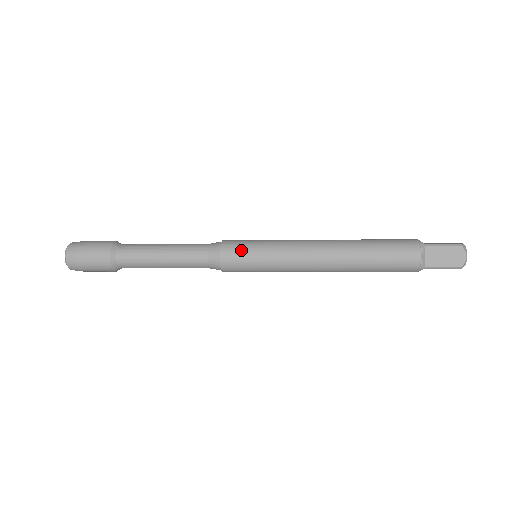
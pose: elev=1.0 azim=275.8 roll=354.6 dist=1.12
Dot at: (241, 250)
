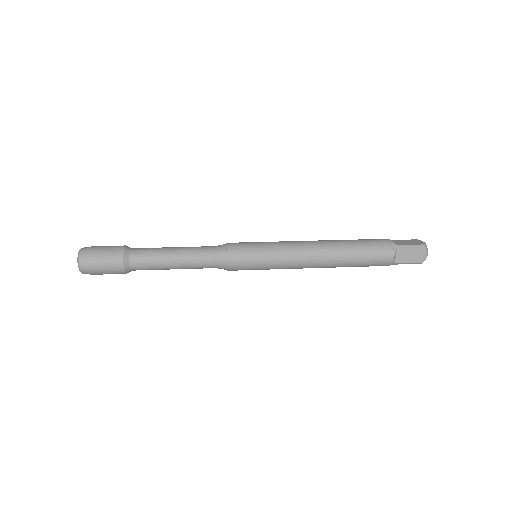
Dot at: (245, 255)
